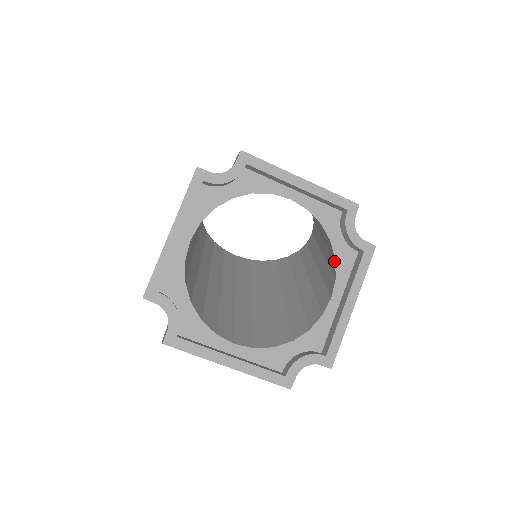
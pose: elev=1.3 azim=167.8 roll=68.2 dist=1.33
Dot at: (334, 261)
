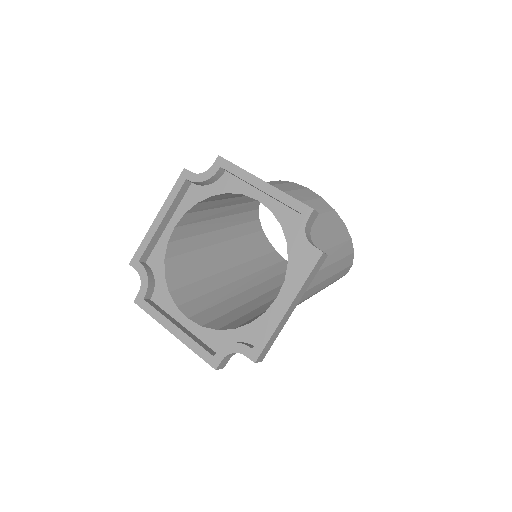
Dot at: (289, 263)
